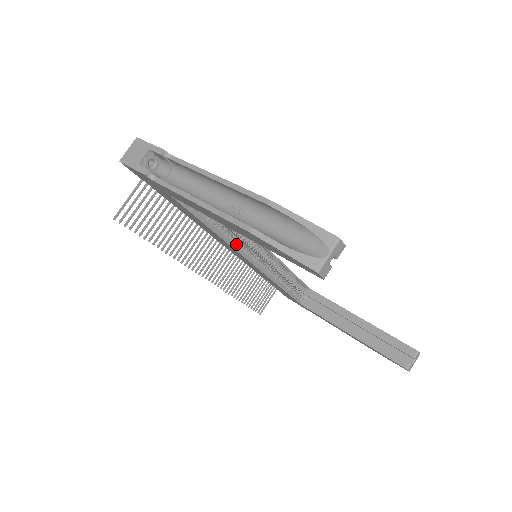
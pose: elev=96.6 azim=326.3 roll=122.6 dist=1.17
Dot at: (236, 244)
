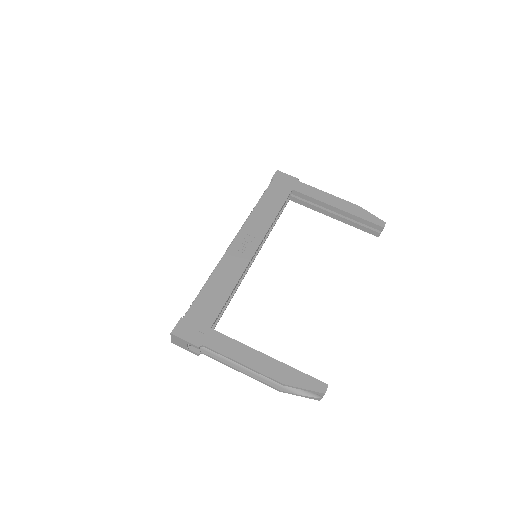
Dot at: (243, 273)
